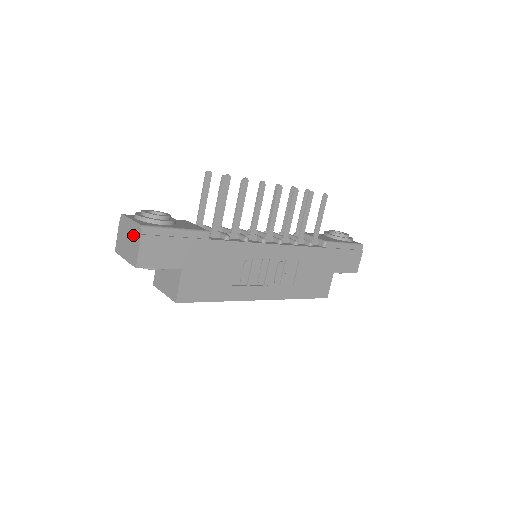
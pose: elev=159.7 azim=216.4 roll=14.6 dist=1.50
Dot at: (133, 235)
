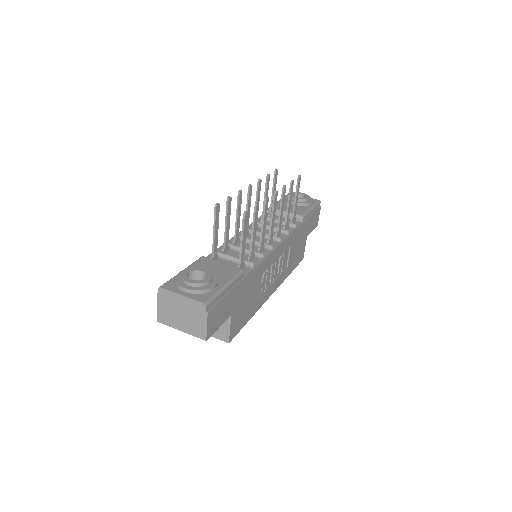
Dot at: (191, 311)
